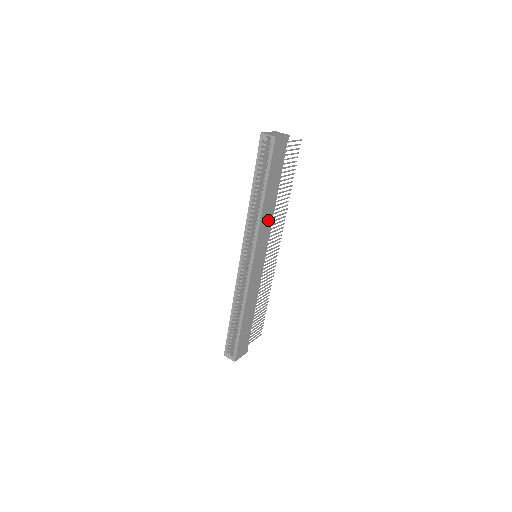
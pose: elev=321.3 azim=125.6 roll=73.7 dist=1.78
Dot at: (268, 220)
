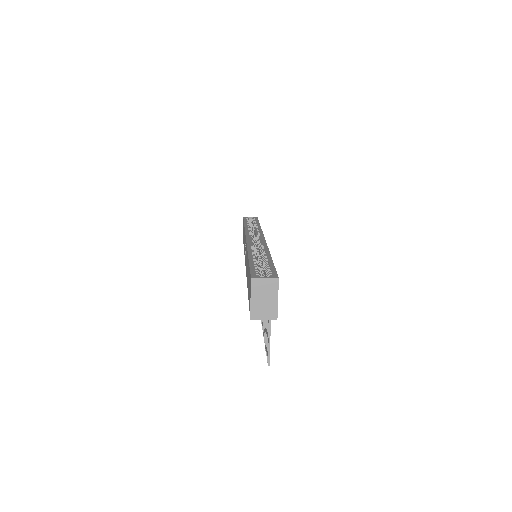
Dot at: occluded
